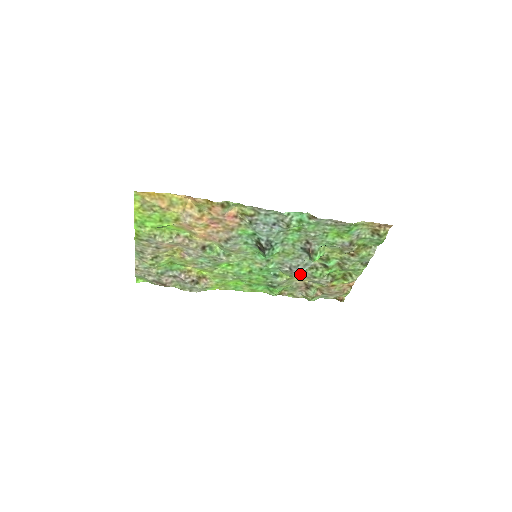
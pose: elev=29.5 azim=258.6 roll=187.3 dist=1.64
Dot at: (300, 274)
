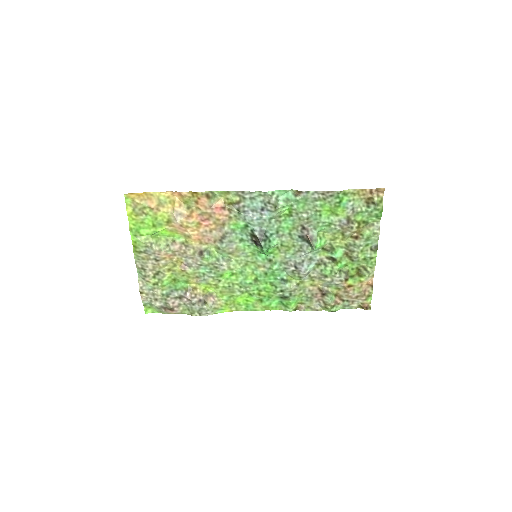
Dot at: (309, 275)
